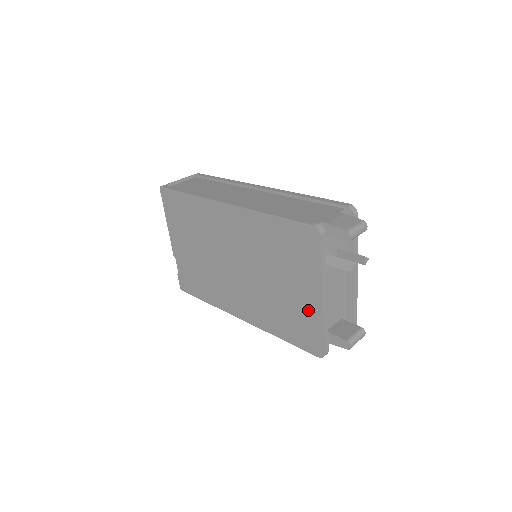
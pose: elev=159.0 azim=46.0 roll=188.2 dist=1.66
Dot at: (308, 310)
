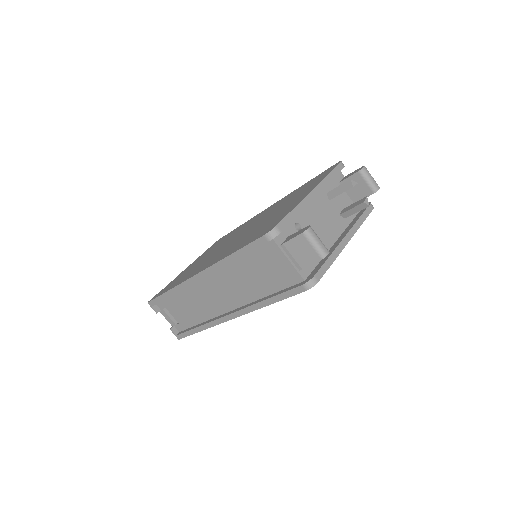
Dot at: occluded
